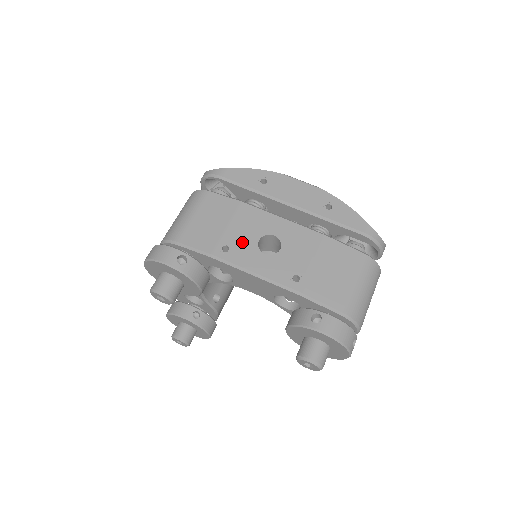
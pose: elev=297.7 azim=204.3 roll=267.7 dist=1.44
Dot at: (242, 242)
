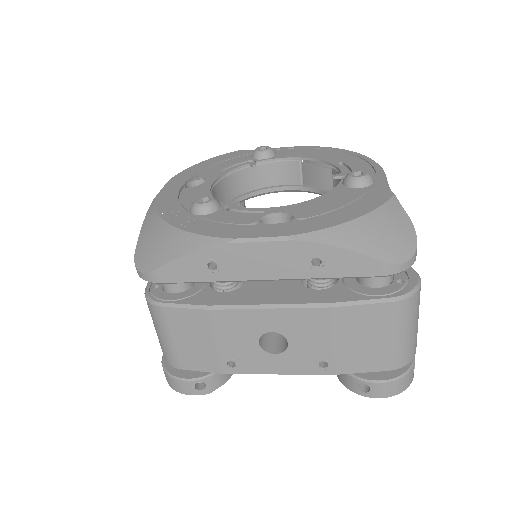
Dot at: (243, 352)
